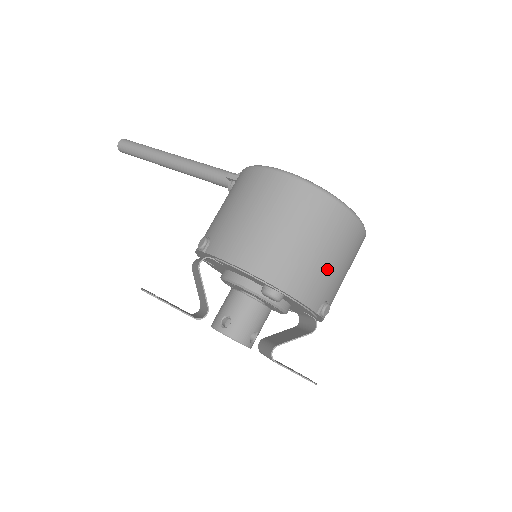
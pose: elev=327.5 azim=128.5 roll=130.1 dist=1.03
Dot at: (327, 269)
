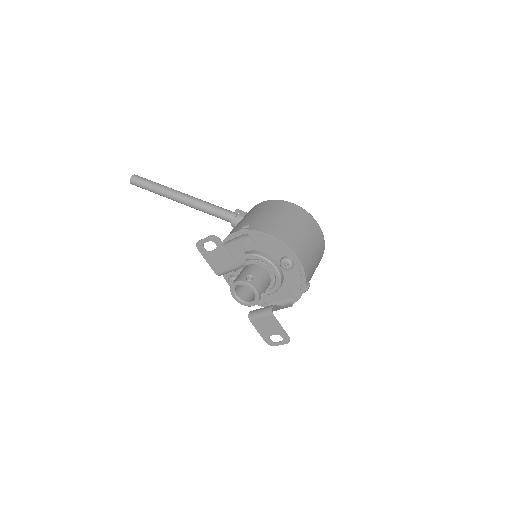
Dot at: (314, 261)
